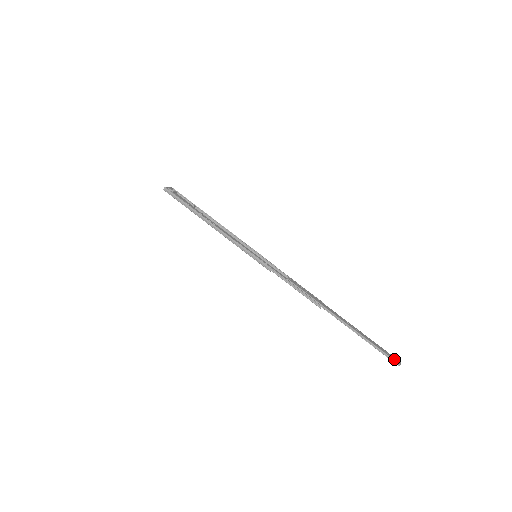
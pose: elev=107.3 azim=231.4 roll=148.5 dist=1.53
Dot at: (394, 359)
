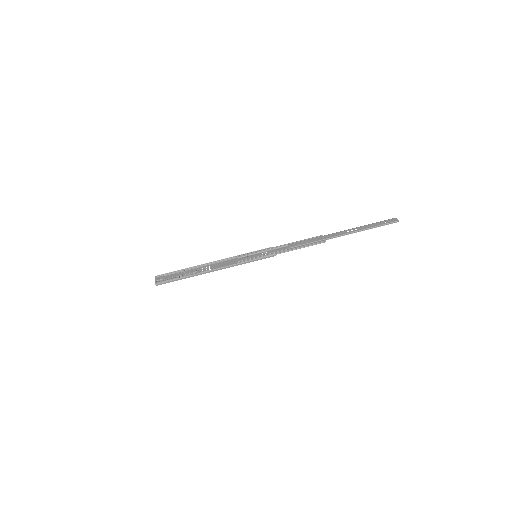
Dot at: (392, 221)
